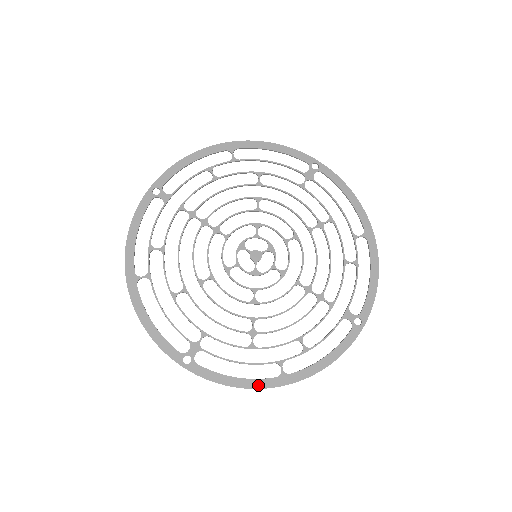
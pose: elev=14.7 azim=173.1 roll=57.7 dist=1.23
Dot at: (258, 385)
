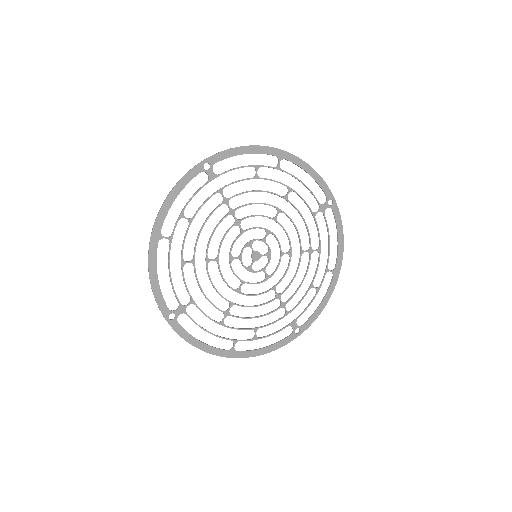
Dot at: (213, 352)
